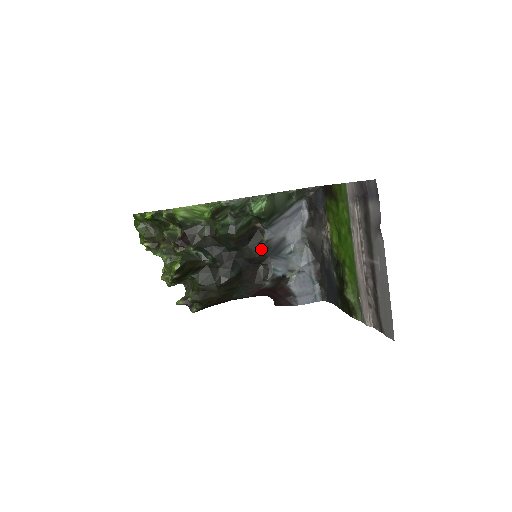
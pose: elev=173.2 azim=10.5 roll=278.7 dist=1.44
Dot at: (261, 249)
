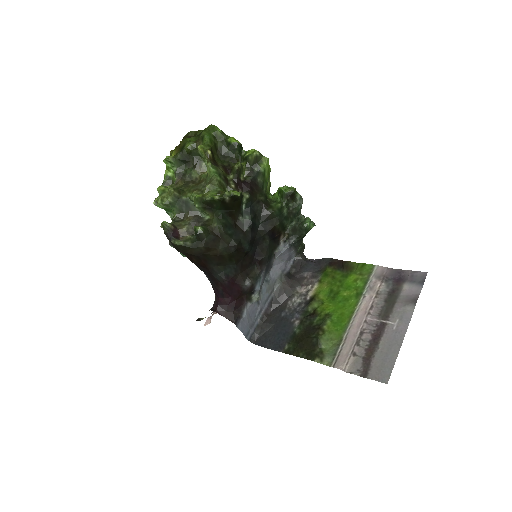
Dot at: (271, 254)
